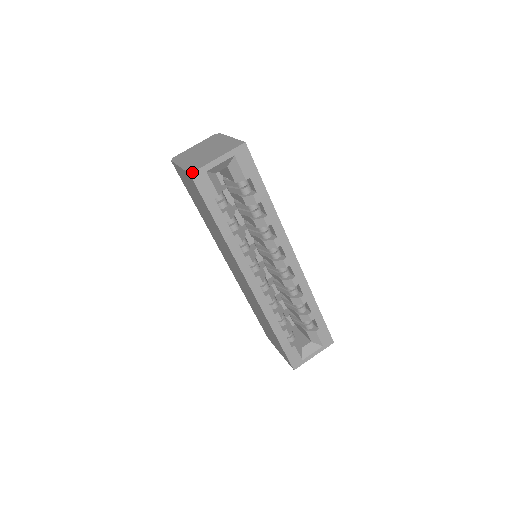
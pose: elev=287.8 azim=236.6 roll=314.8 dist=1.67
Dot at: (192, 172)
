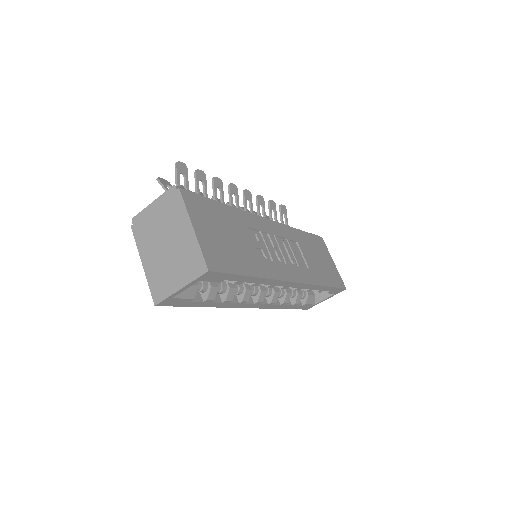
Dot at: (156, 304)
